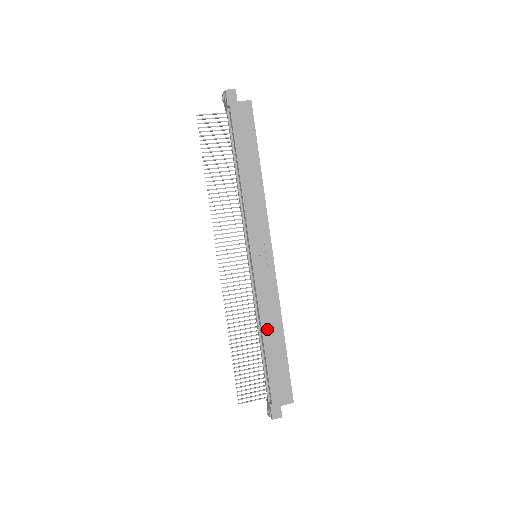
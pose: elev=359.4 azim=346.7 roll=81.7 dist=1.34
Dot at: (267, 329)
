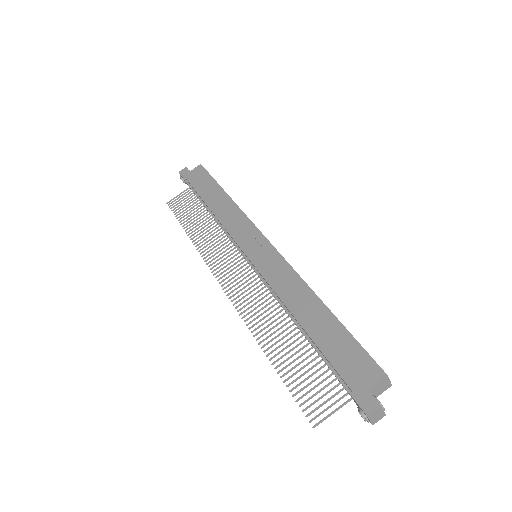
Dot at: (296, 307)
